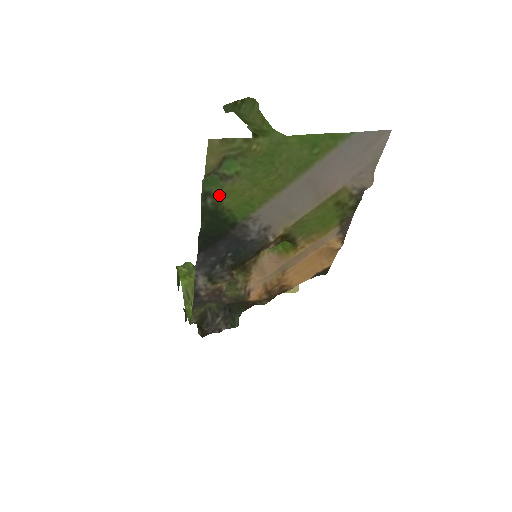
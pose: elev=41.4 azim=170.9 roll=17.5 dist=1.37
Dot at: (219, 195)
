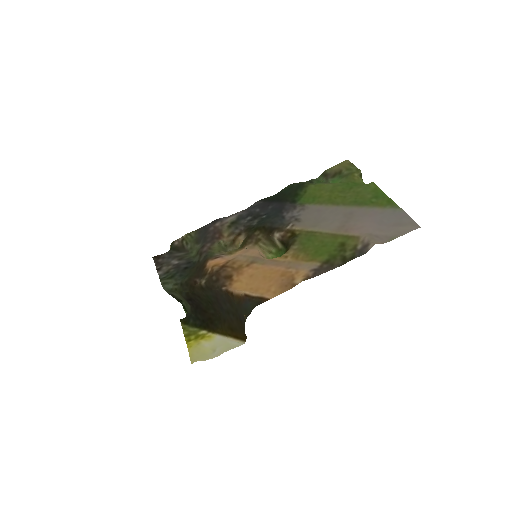
Dot at: (314, 184)
